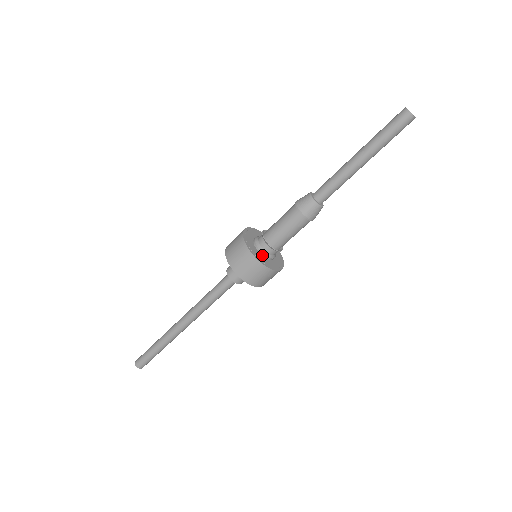
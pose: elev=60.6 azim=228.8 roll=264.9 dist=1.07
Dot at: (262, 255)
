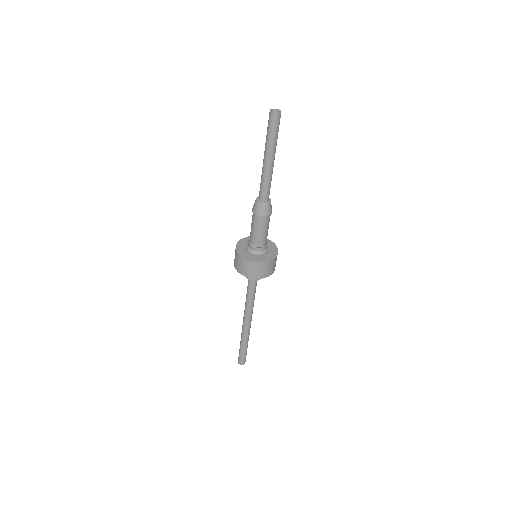
Dot at: (257, 255)
